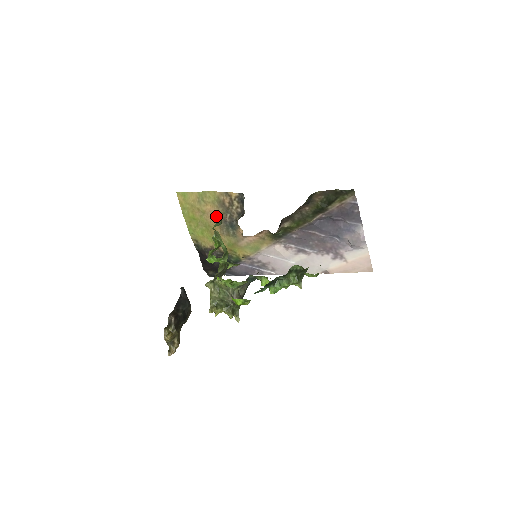
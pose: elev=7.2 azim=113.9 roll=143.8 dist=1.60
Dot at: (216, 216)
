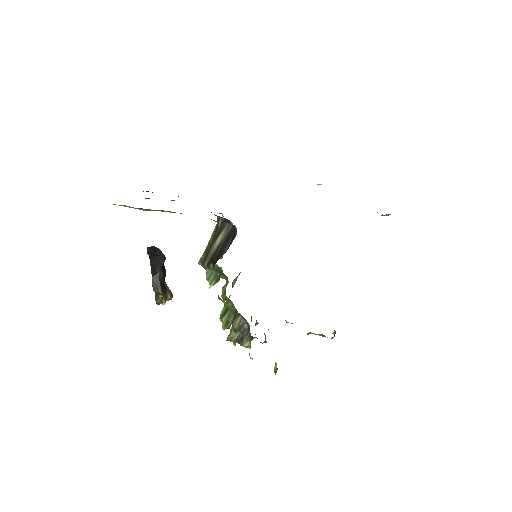
Dot at: occluded
